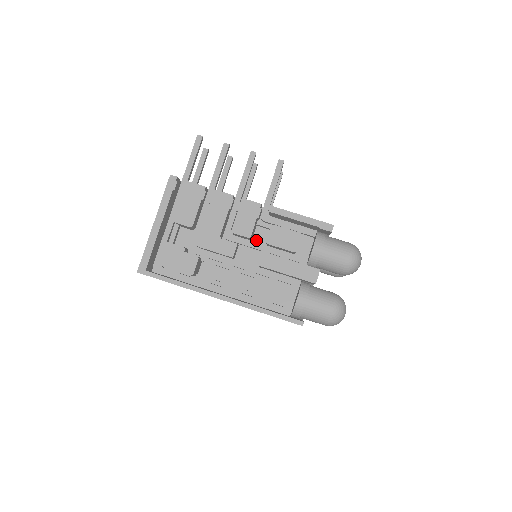
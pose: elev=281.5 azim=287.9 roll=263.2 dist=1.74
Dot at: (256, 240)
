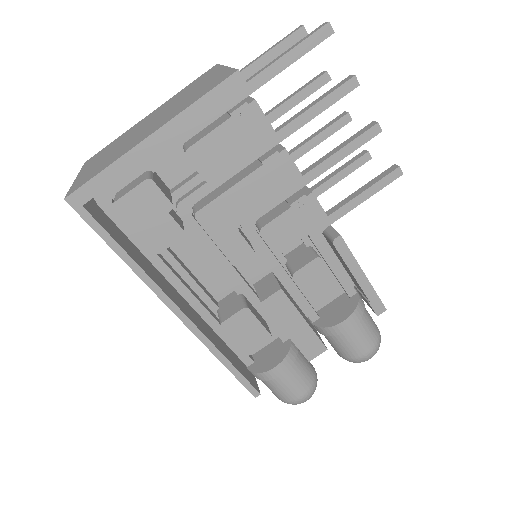
Dot at: occluded
